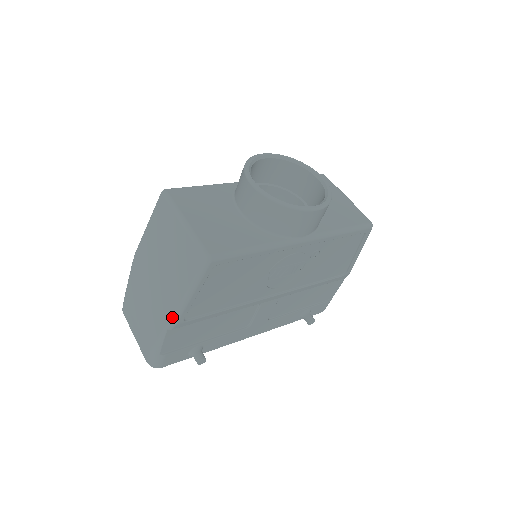
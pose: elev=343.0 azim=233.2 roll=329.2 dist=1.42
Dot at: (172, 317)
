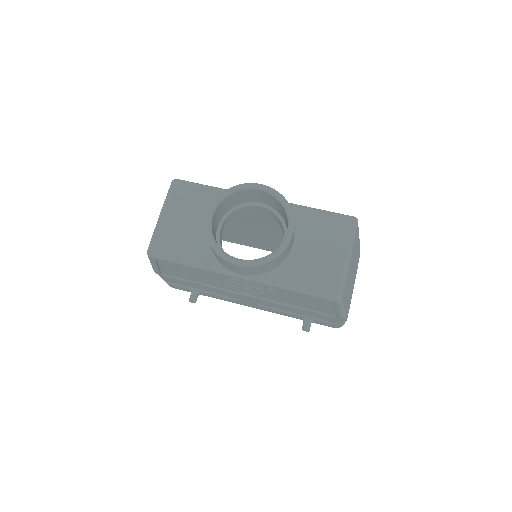
Dot at: occluded
